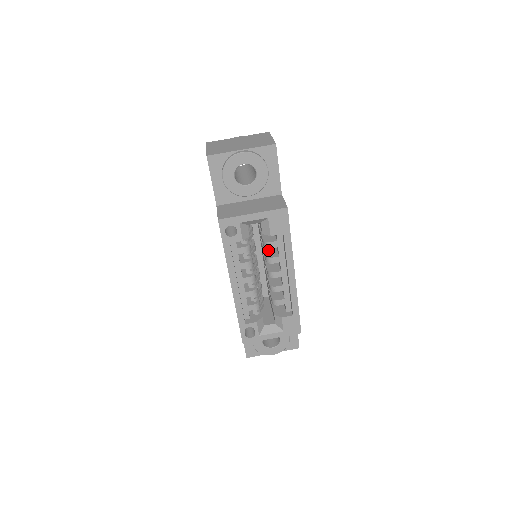
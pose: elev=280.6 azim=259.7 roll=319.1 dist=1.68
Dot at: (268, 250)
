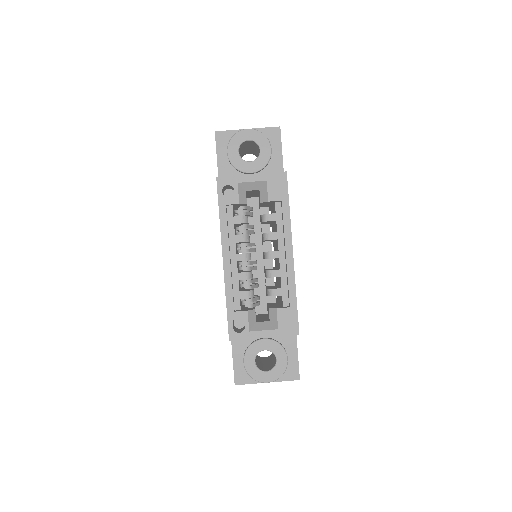
Dot at: occluded
